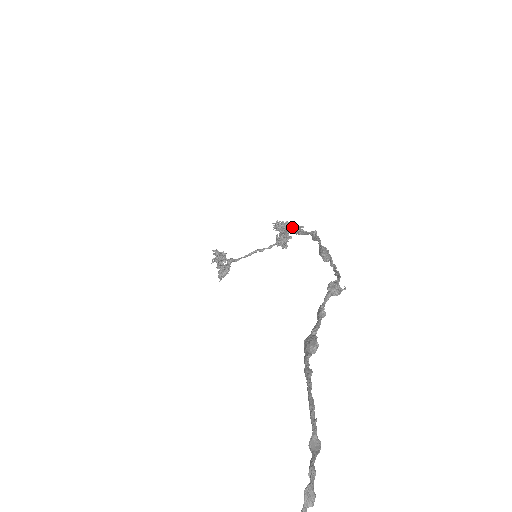
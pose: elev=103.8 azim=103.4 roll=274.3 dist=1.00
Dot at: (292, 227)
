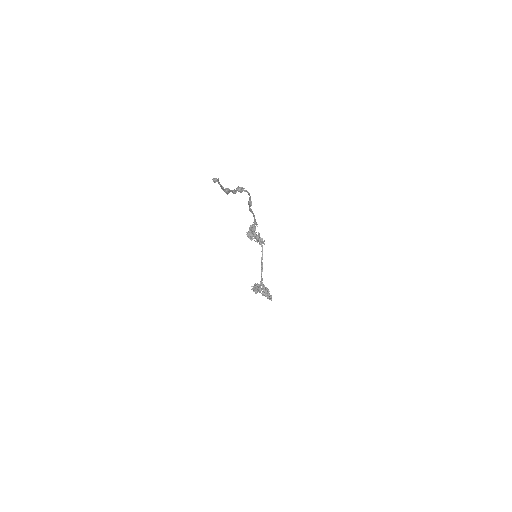
Dot at: (251, 226)
